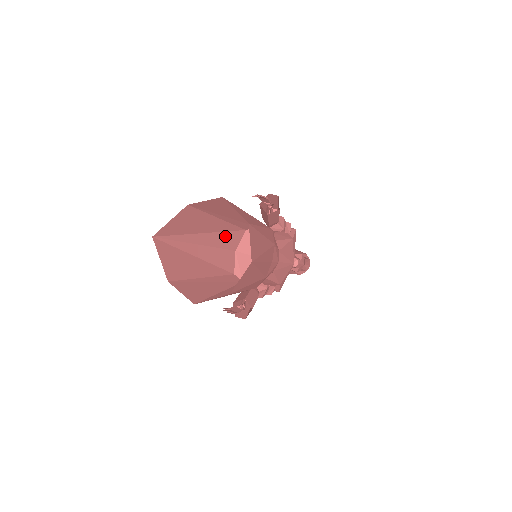
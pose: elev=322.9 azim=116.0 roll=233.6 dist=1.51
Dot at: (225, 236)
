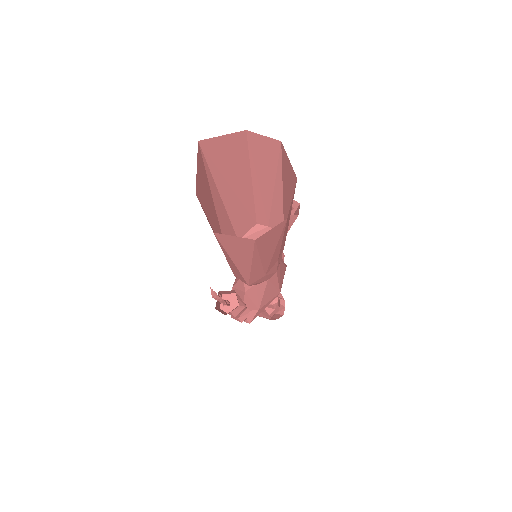
Dot at: (241, 212)
